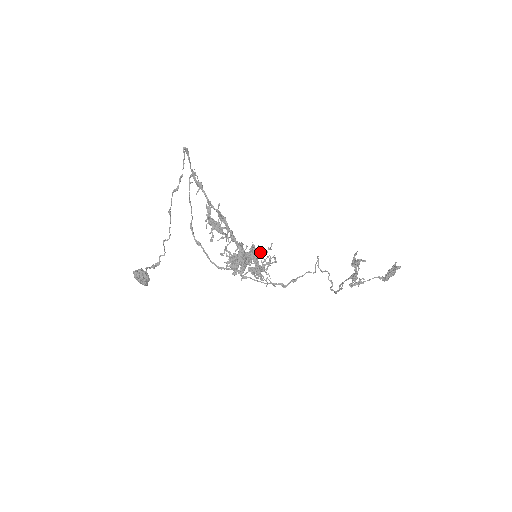
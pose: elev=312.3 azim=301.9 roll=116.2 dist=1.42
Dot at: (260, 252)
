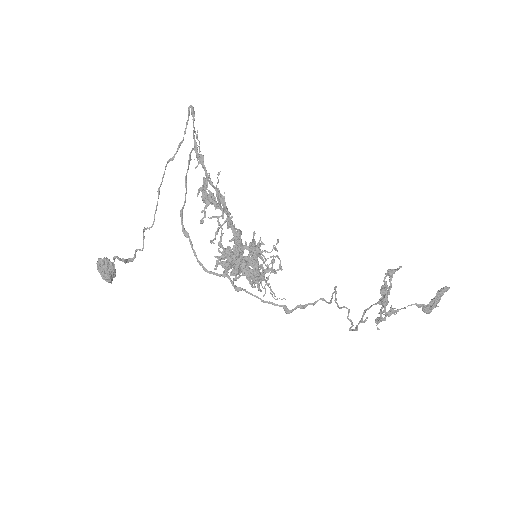
Dot at: occluded
